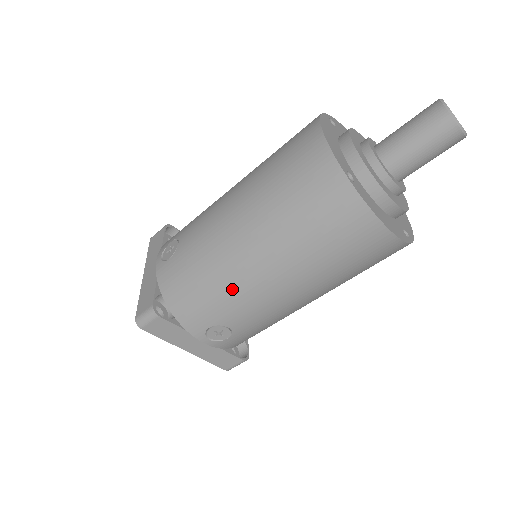
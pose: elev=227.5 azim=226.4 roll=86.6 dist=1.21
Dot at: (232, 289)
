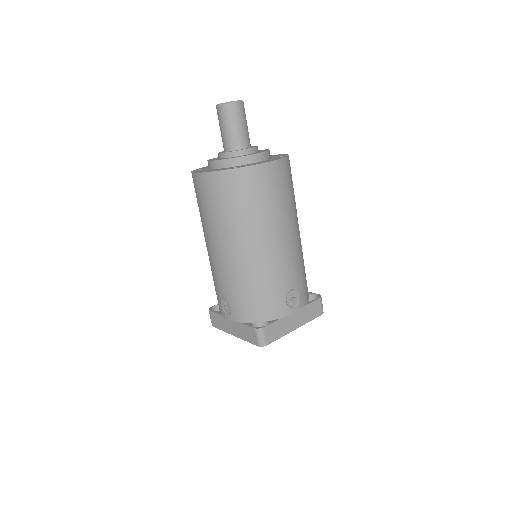
Dot at: (267, 271)
